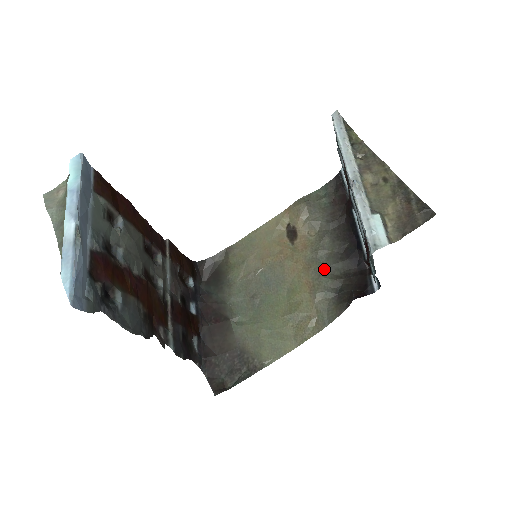
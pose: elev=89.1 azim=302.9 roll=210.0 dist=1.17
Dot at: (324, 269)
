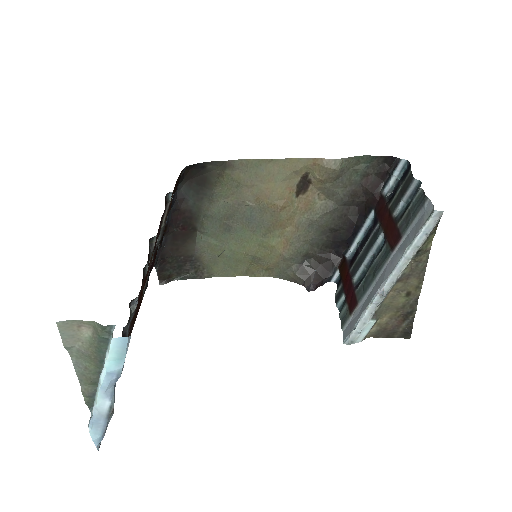
Dot at: (307, 239)
